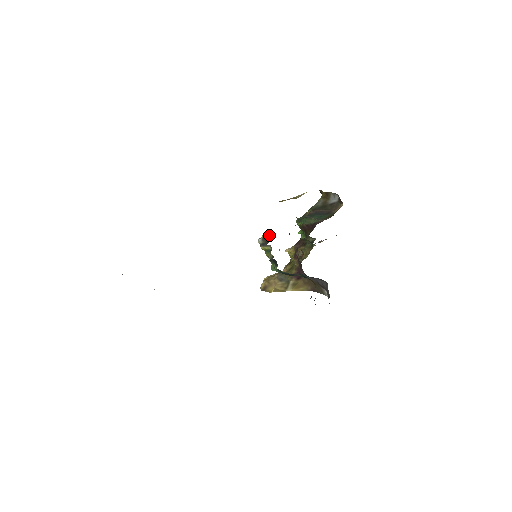
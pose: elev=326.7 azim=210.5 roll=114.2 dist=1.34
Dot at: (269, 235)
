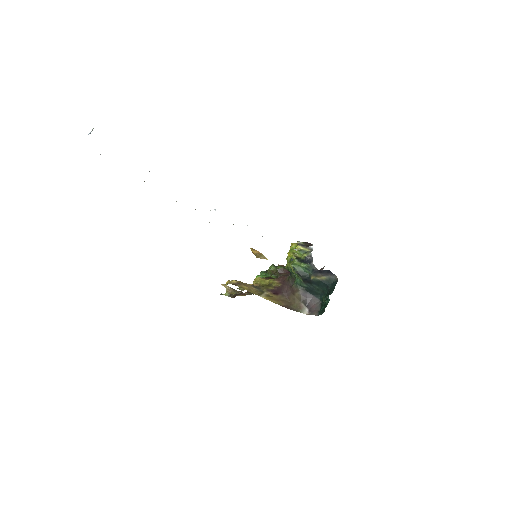
Dot at: occluded
